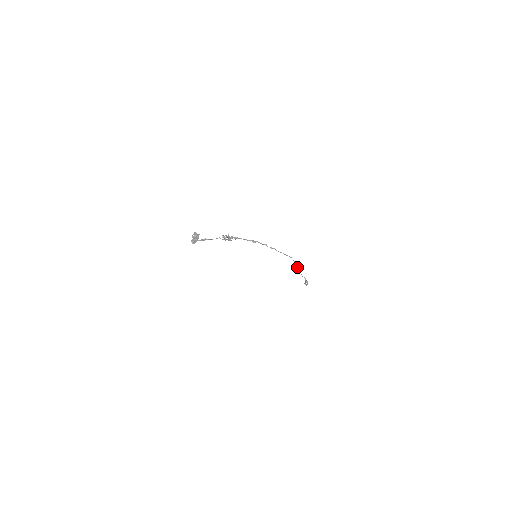
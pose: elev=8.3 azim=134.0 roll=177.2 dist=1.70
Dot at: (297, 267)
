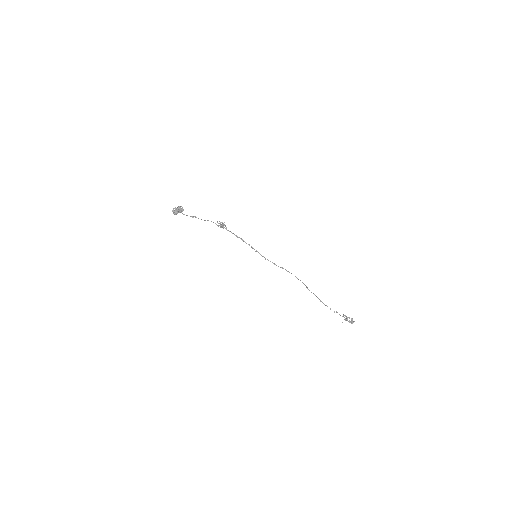
Dot at: occluded
